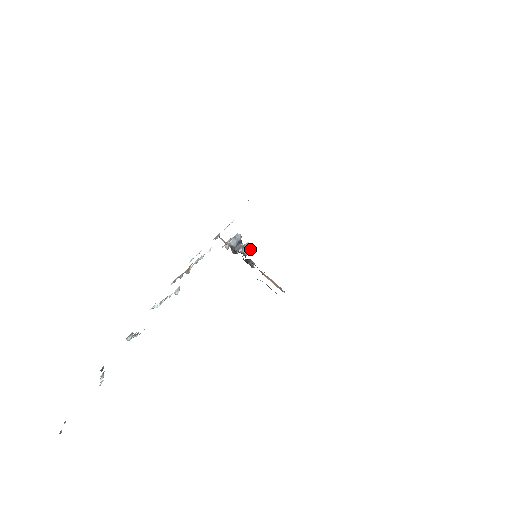
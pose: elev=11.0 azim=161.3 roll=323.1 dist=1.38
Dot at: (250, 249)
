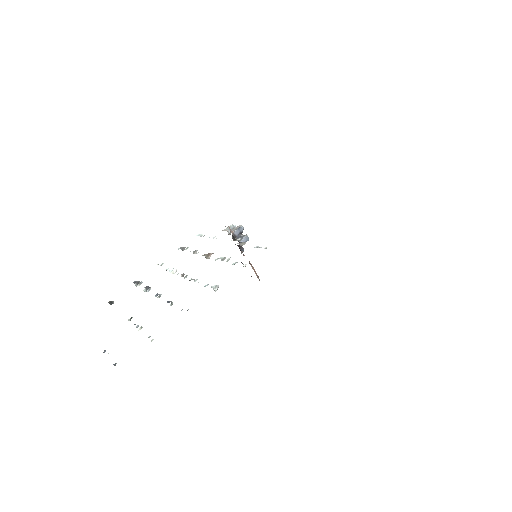
Dot at: occluded
